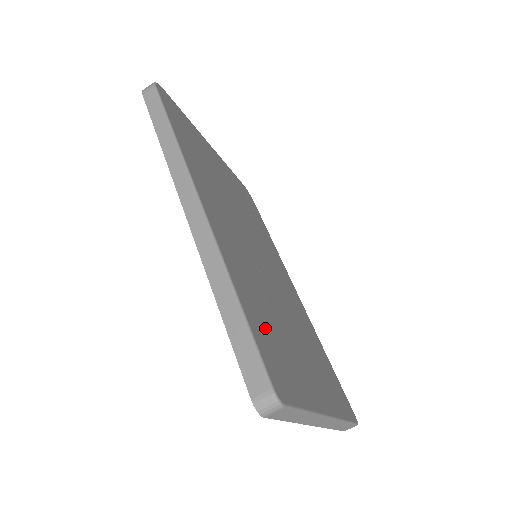
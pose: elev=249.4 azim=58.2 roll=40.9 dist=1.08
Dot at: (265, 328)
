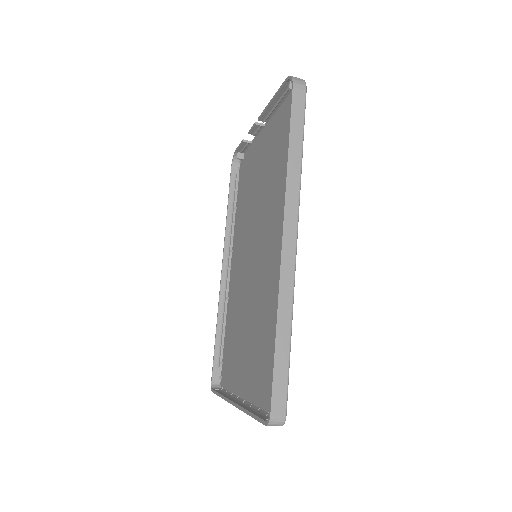
Dot at: occluded
